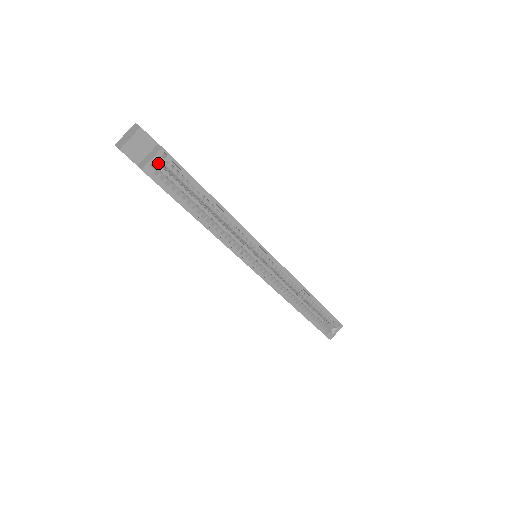
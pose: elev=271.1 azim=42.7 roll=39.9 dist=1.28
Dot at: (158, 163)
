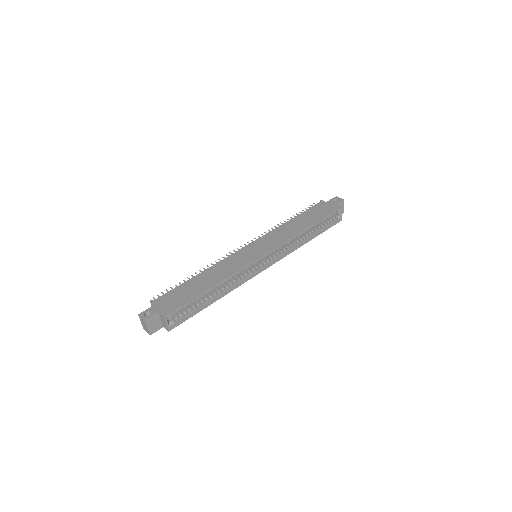
Dot at: occluded
